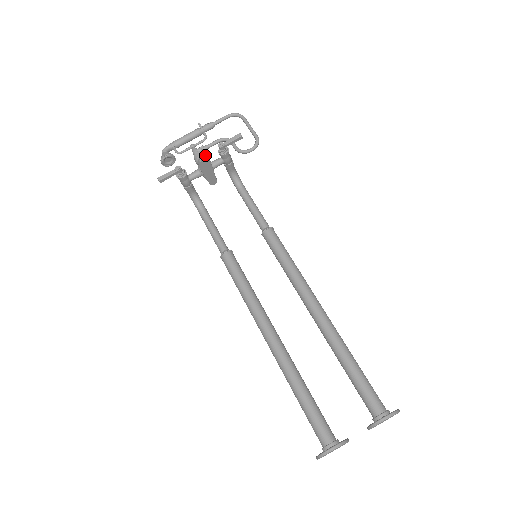
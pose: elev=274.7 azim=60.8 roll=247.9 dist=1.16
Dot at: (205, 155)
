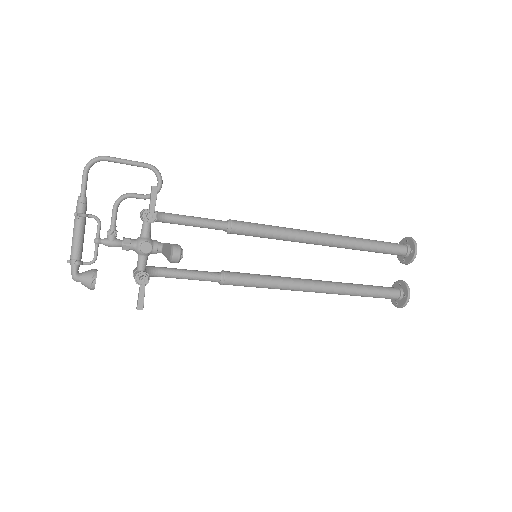
Dot at: (181, 249)
